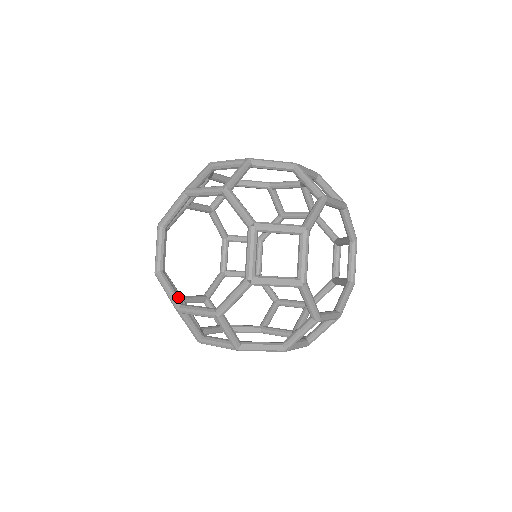
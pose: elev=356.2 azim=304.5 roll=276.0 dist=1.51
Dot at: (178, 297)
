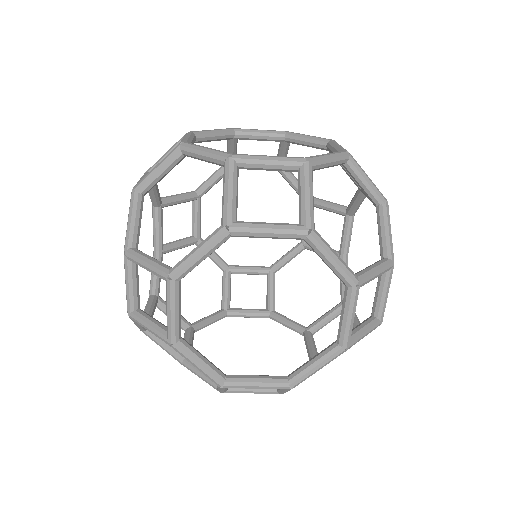
Dot at: occluded
